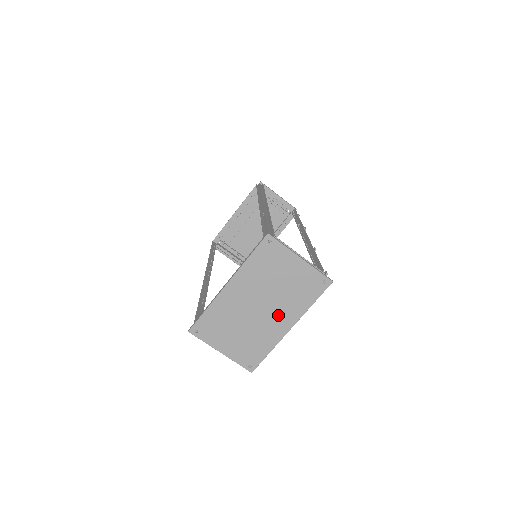
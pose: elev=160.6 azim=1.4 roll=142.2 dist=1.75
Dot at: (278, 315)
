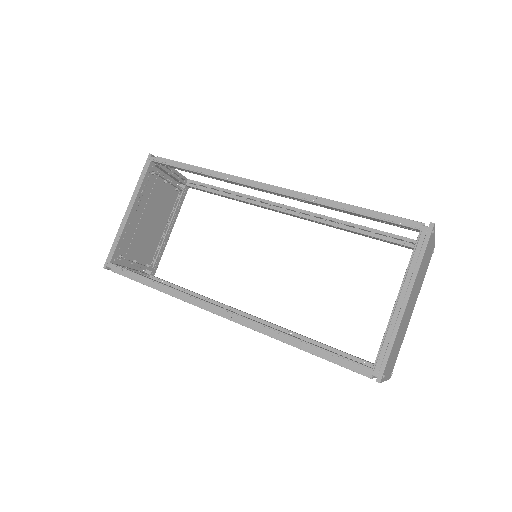
Dot at: (413, 306)
